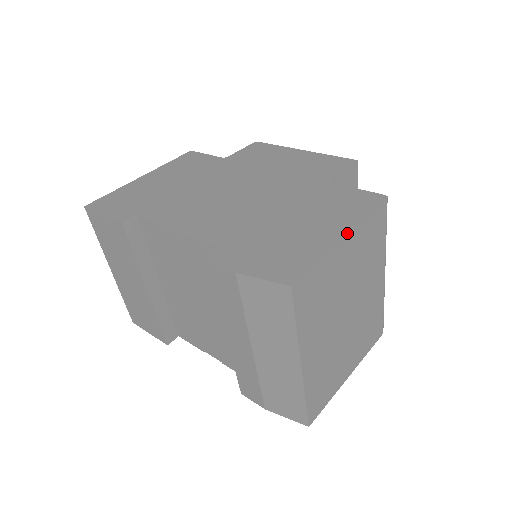
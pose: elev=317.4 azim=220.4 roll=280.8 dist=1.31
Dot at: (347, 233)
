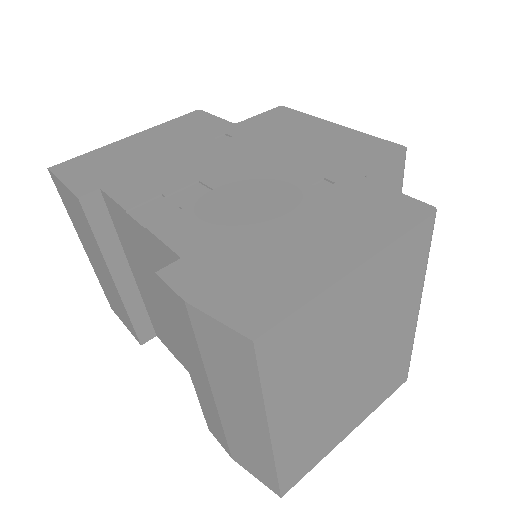
Dot at: (362, 262)
